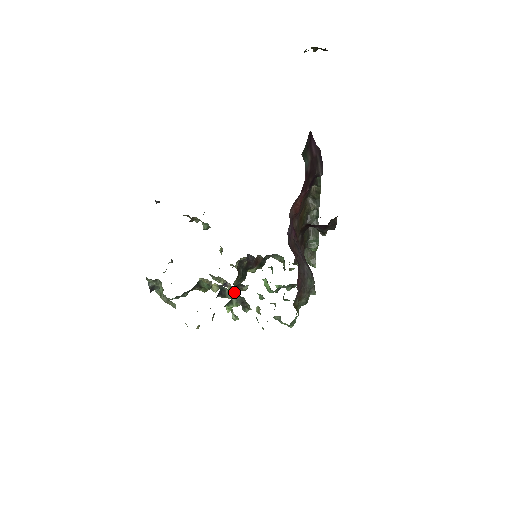
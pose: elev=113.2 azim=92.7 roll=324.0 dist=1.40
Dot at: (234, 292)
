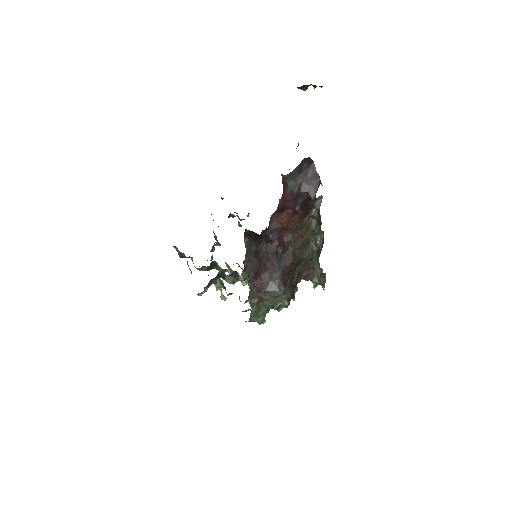
Dot at: (231, 278)
